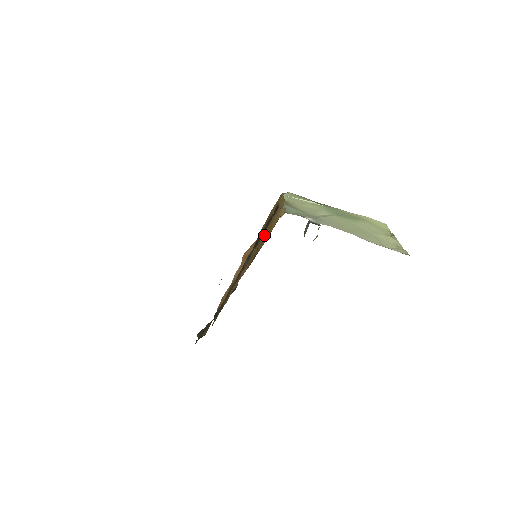
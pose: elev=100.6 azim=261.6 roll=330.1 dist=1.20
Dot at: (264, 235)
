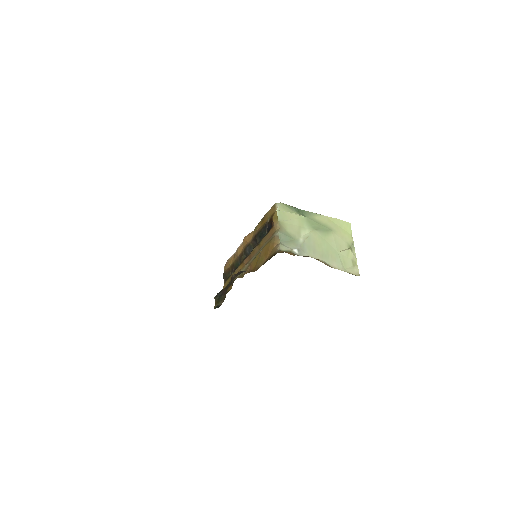
Dot at: (263, 251)
